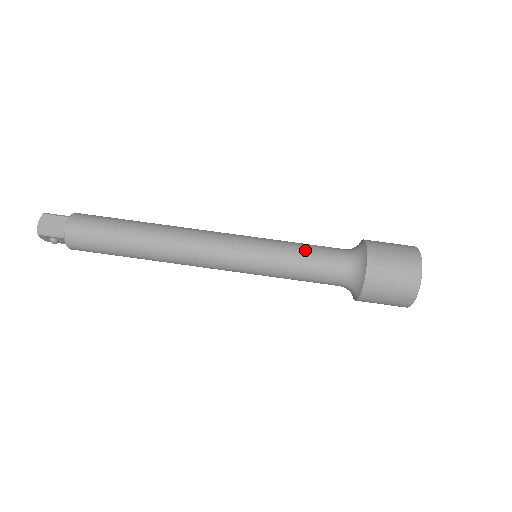
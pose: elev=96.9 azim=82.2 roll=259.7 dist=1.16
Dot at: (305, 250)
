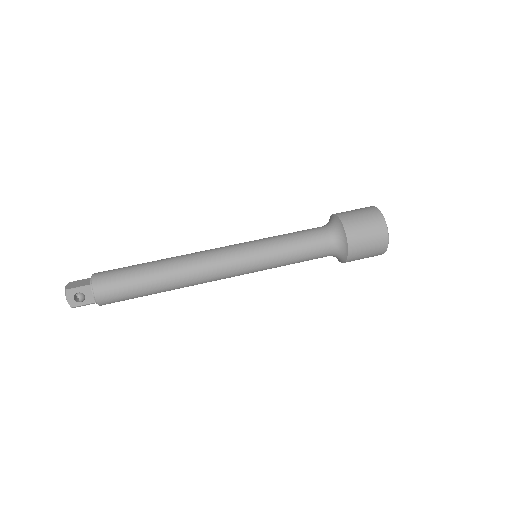
Dot at: (290, 233)
